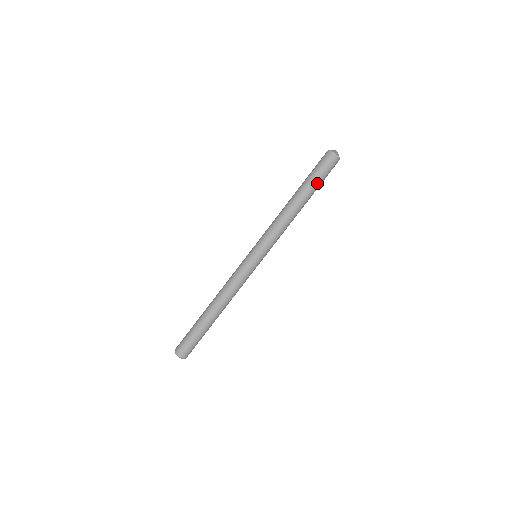
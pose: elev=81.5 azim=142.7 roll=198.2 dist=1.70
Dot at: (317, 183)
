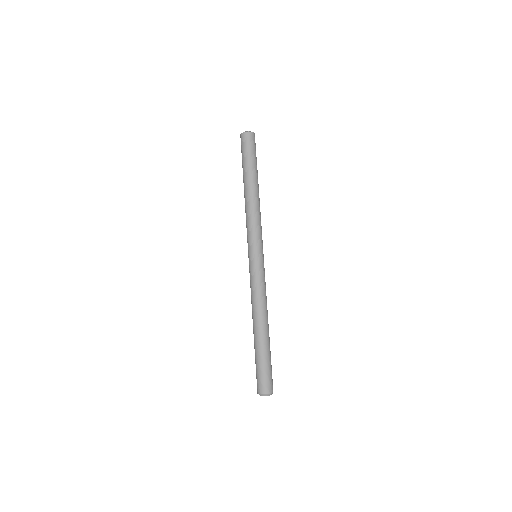
Dot at: (254, 163)
